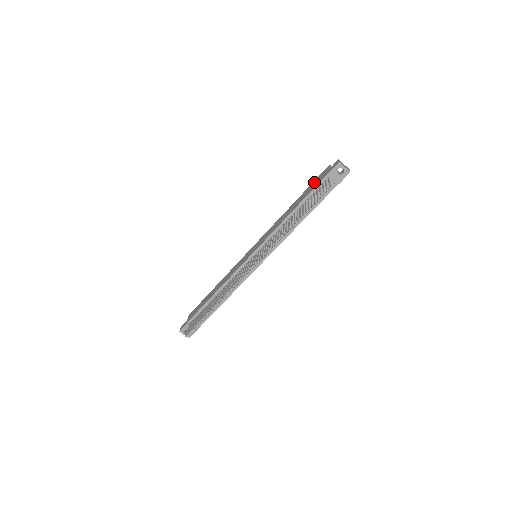
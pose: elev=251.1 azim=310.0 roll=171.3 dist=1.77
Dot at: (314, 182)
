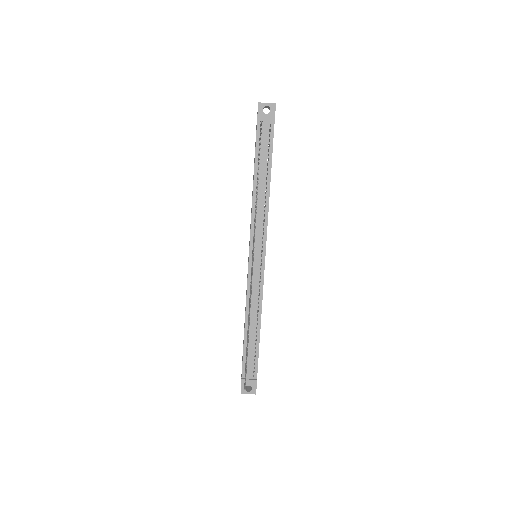
Dot at: occluded
